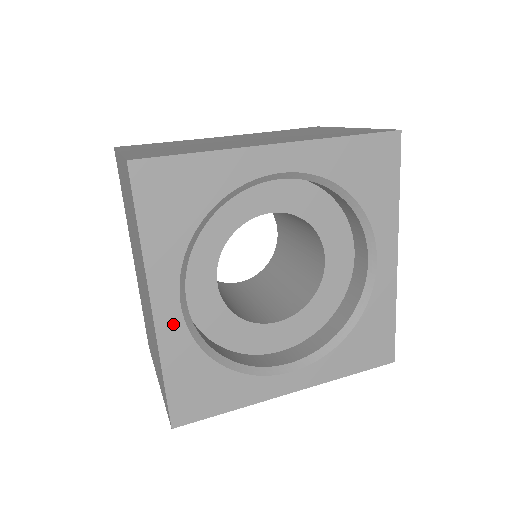
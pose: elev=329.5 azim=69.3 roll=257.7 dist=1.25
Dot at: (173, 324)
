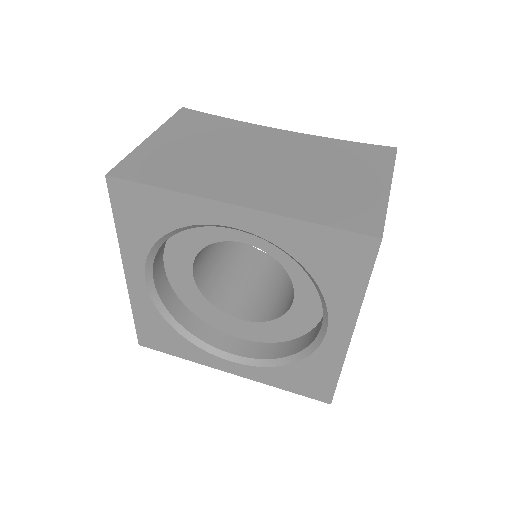
Dot at: (140, 290)
